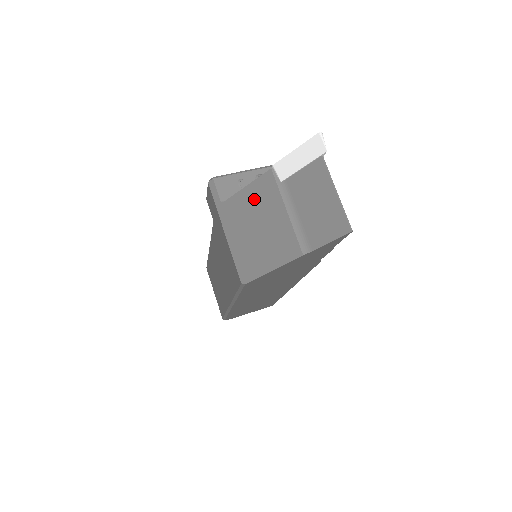
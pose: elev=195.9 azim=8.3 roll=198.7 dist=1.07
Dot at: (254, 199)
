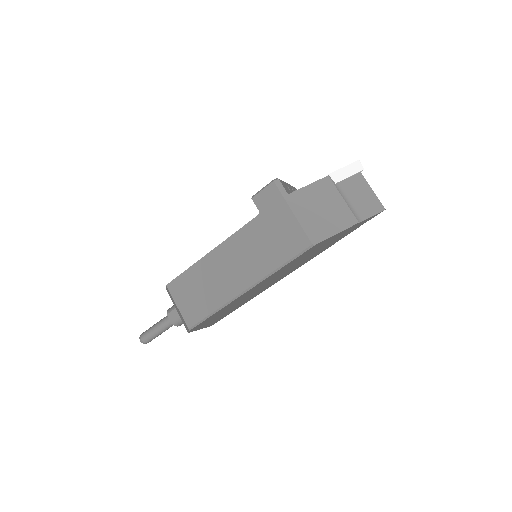
Dot at: (317, 192)
